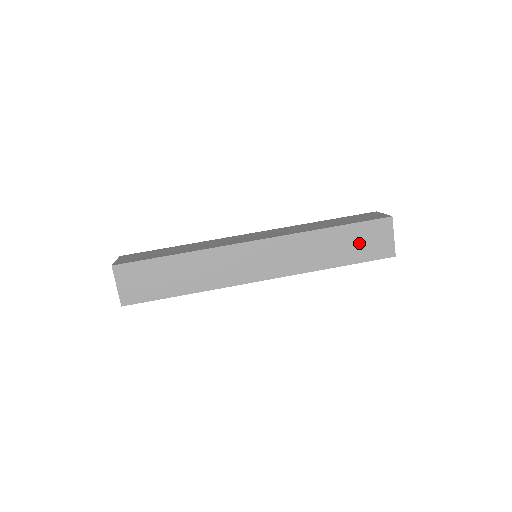
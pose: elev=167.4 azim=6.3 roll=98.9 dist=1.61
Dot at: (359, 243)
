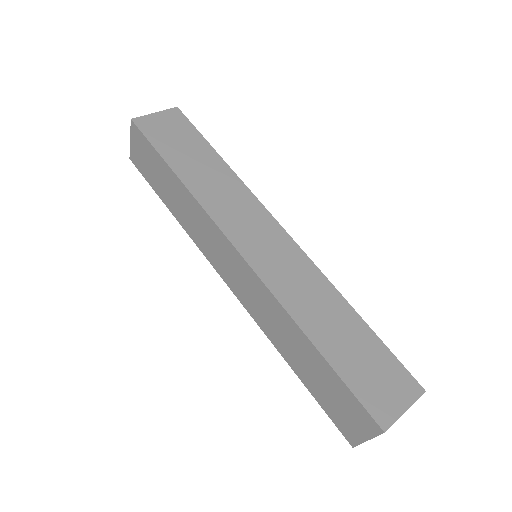
Dot at: (328, 390)
